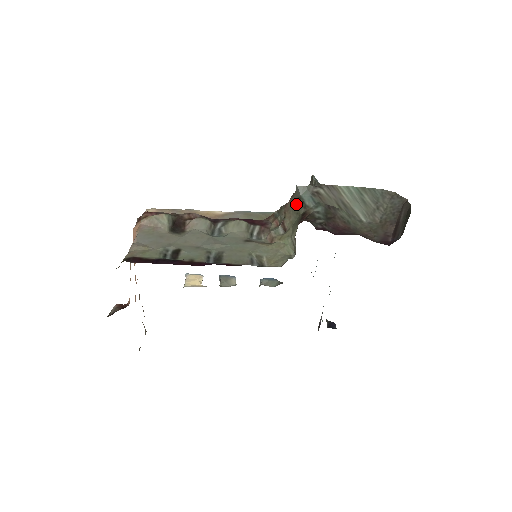
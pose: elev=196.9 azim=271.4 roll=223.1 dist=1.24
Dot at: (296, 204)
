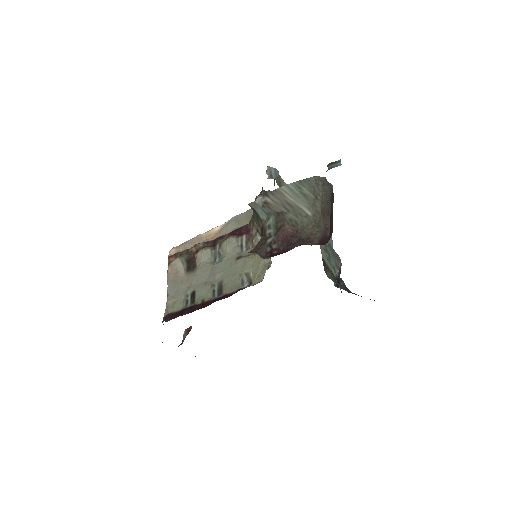
Dot at: (256, 217)
